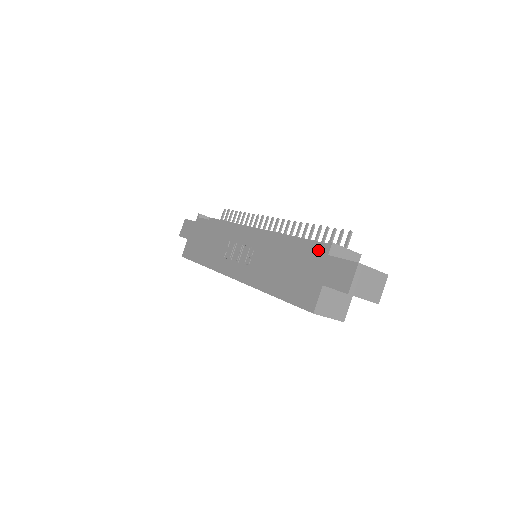
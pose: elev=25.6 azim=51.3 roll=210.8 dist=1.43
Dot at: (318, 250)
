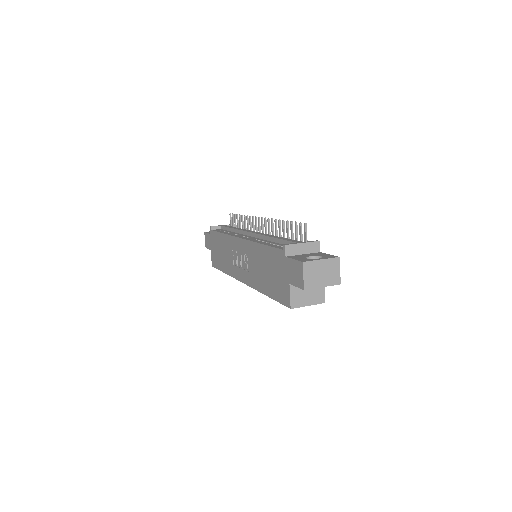
Dot at: (279, 253)
